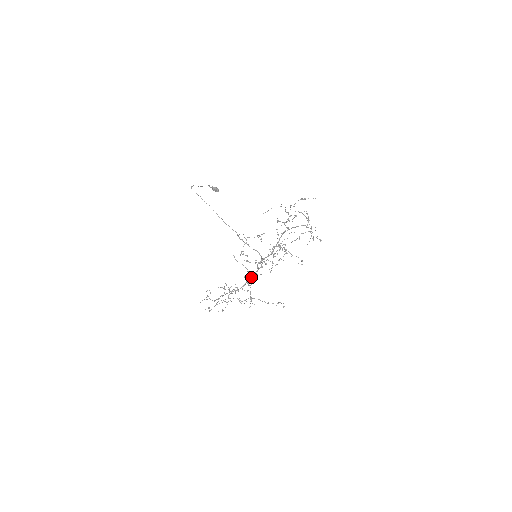
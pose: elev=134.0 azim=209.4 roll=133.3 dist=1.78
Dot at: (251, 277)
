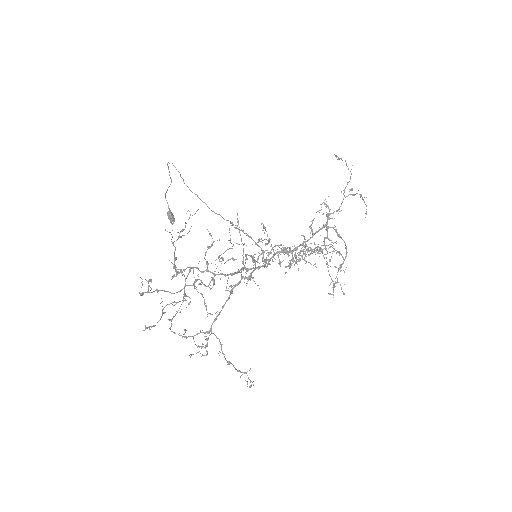
Dot at: (249, 269)
